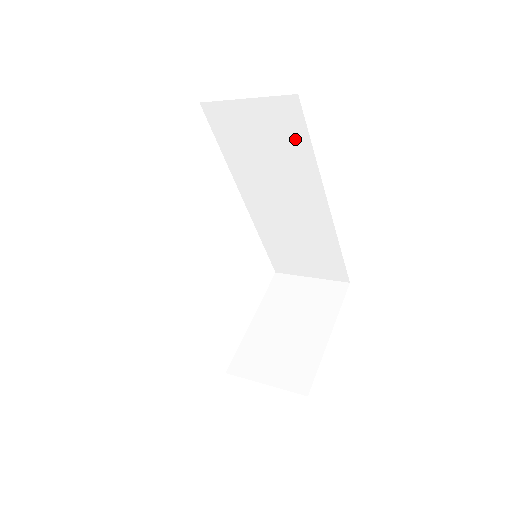
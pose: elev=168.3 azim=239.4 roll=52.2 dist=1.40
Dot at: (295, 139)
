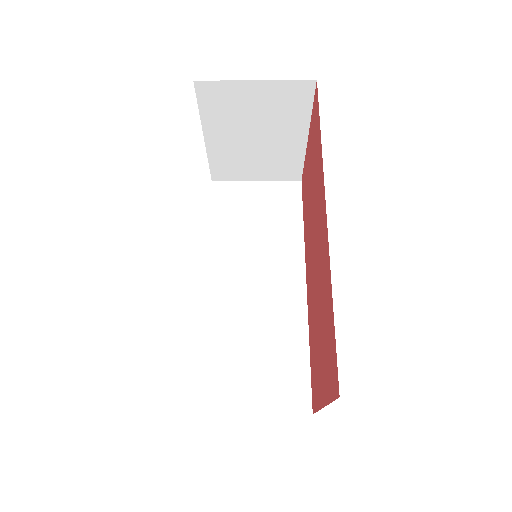
Dot at: (289, 215)
